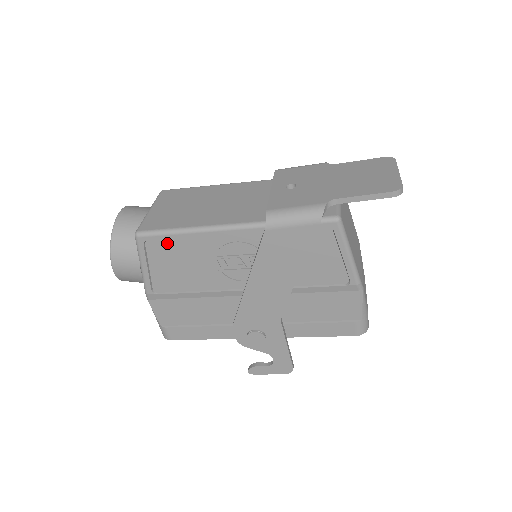
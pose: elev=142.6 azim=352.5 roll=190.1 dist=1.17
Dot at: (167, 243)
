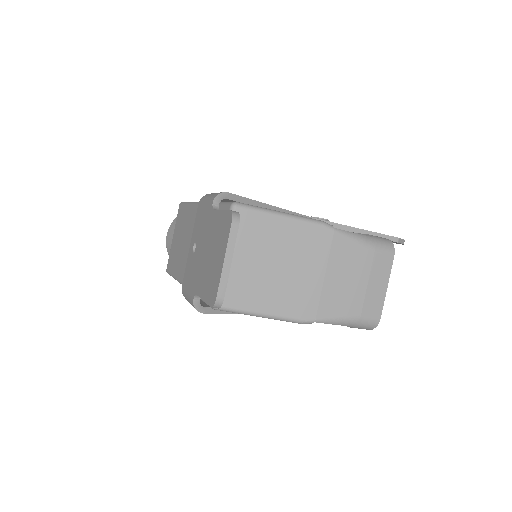
Dot at: occluded
